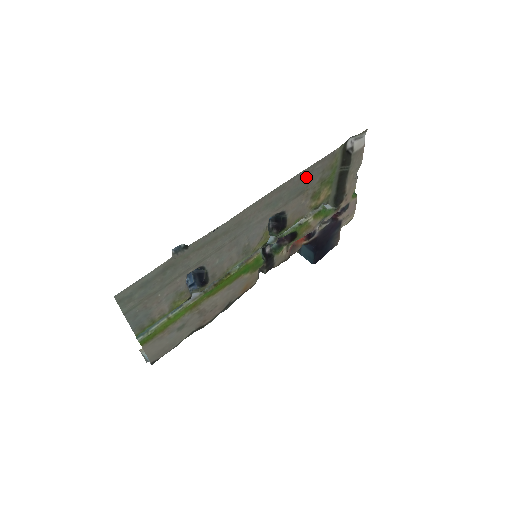
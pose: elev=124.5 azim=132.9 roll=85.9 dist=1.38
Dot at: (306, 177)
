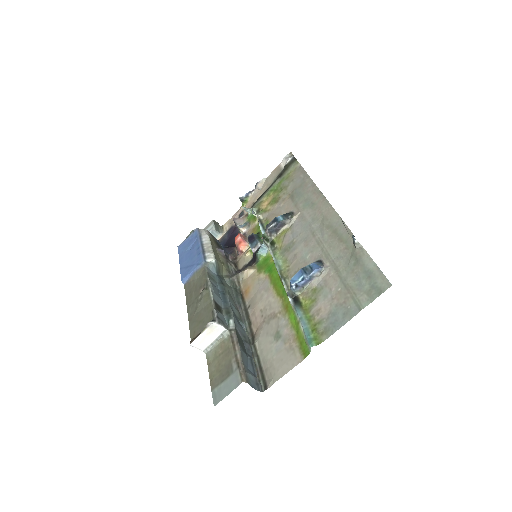
Dot at: (302, 184)
